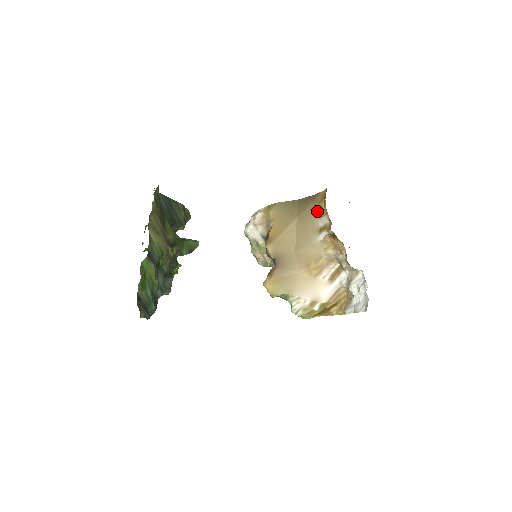
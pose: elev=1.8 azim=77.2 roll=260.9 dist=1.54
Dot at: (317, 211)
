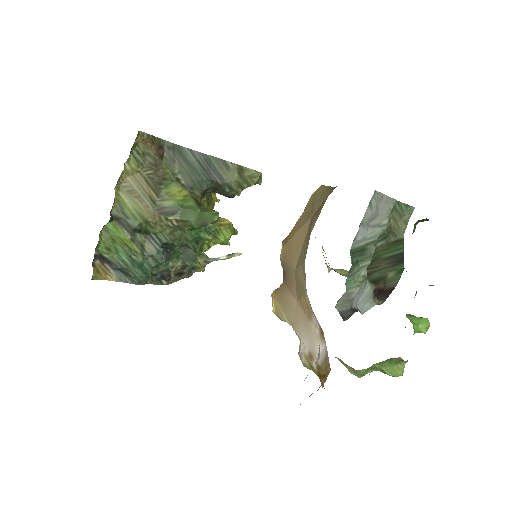
Dot at: (318, 216)
